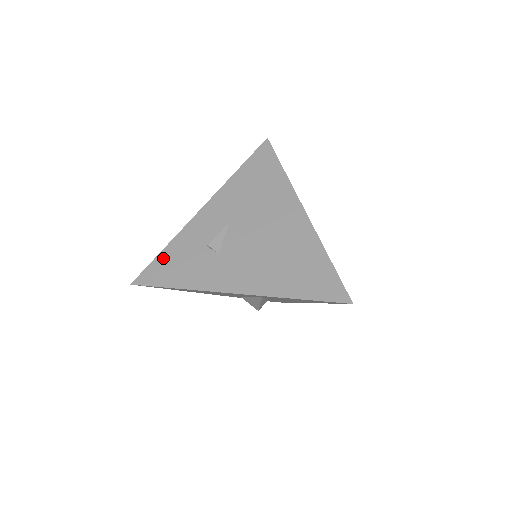
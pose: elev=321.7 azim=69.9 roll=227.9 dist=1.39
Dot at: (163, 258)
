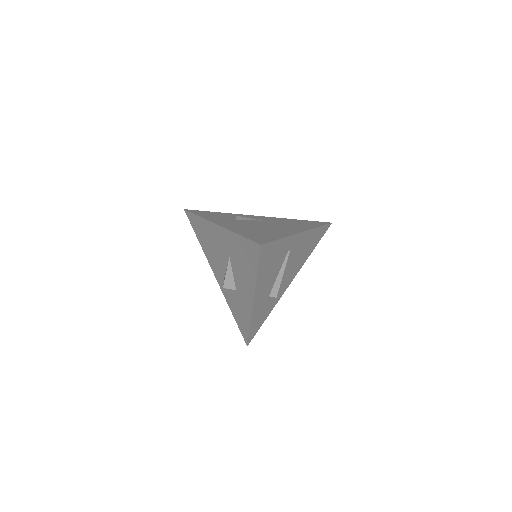
Dot at: (211, 212)
